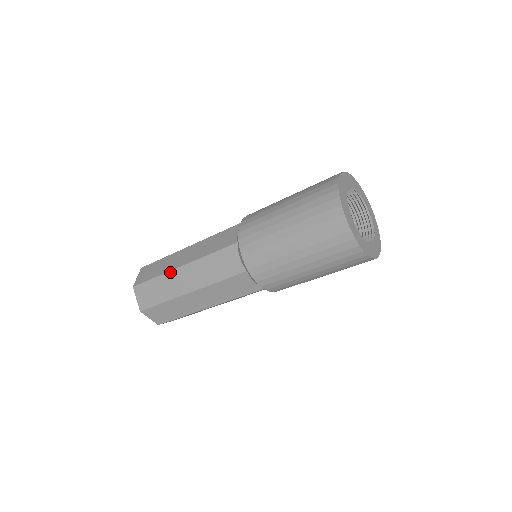
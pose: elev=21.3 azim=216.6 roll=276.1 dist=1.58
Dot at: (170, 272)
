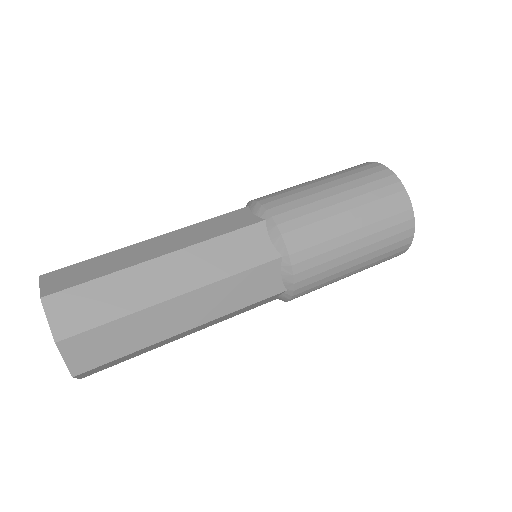
Dot at: (153, 307)
